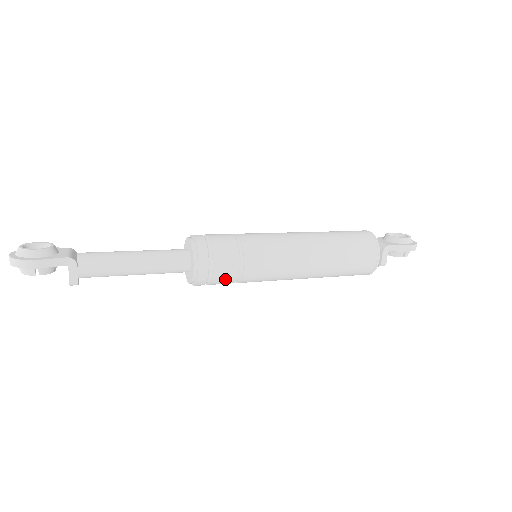
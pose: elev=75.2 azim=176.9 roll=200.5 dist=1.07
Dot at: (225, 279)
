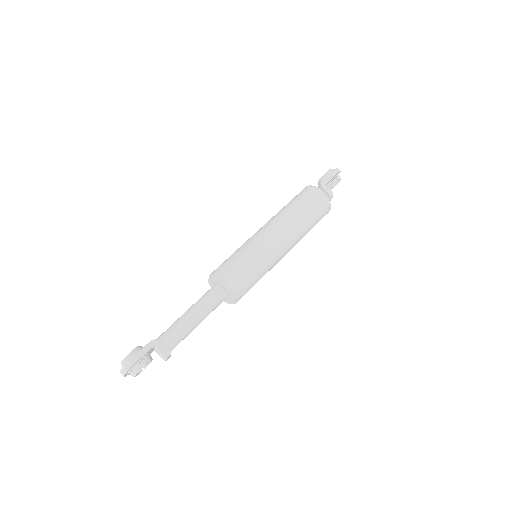
Dot at: (249, 278)
